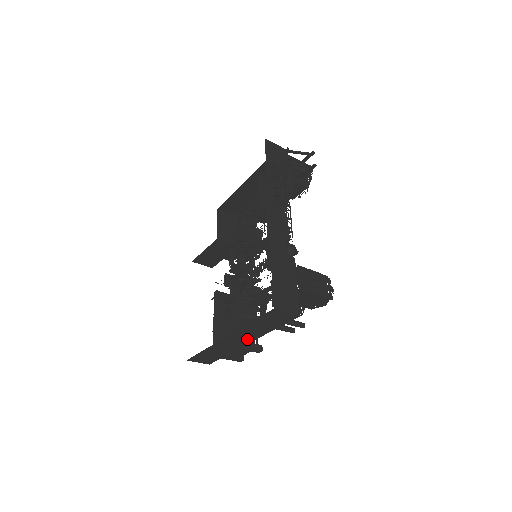
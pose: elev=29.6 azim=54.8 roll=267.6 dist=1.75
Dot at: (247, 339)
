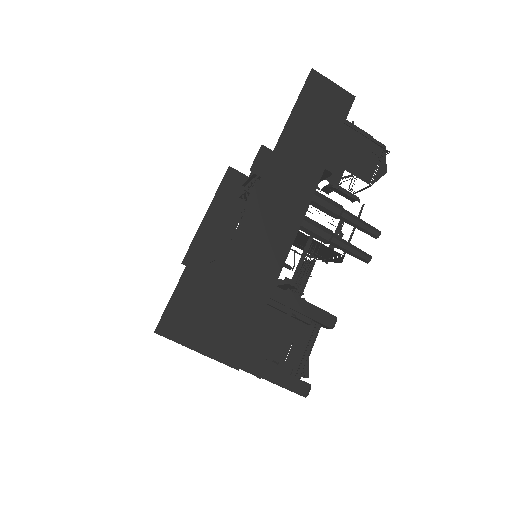
Dot at: (295, 202)
